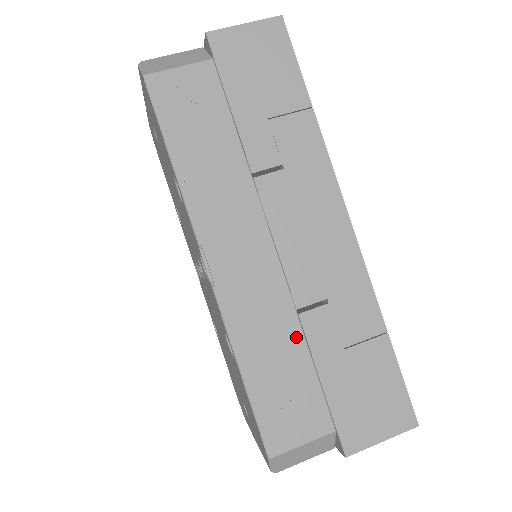
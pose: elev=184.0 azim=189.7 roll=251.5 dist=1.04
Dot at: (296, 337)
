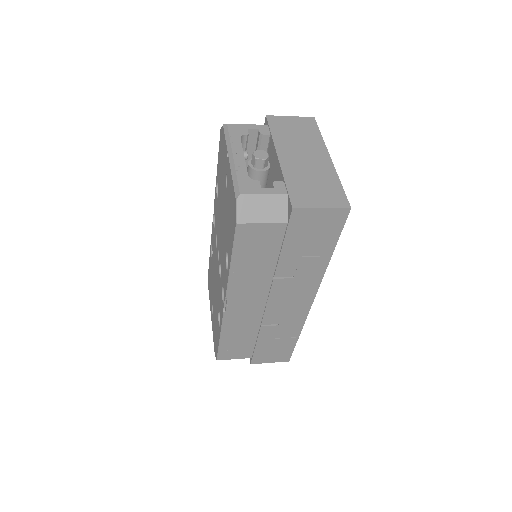
Dot at: (254, 332)
